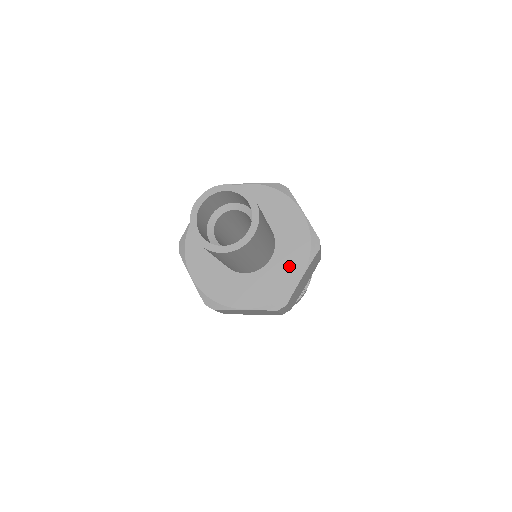
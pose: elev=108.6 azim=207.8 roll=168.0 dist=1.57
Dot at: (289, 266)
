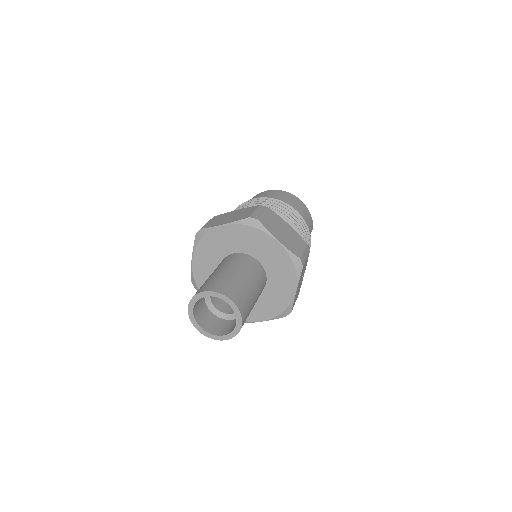
Dot at: (258, 310)
